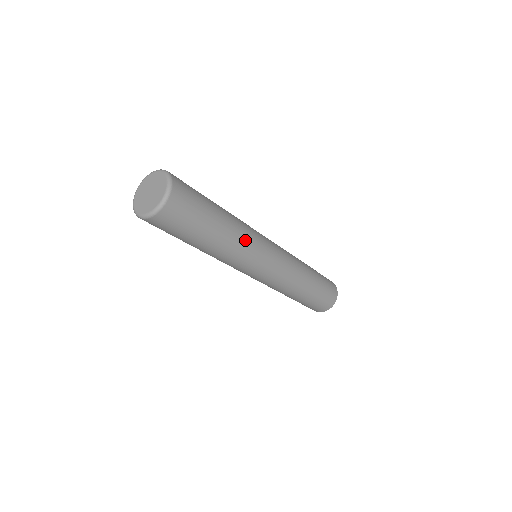
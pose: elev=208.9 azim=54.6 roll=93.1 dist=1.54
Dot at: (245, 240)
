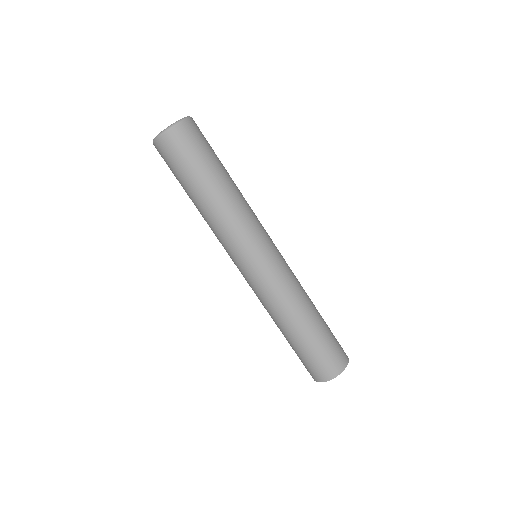
Dot at: (246, 209)
